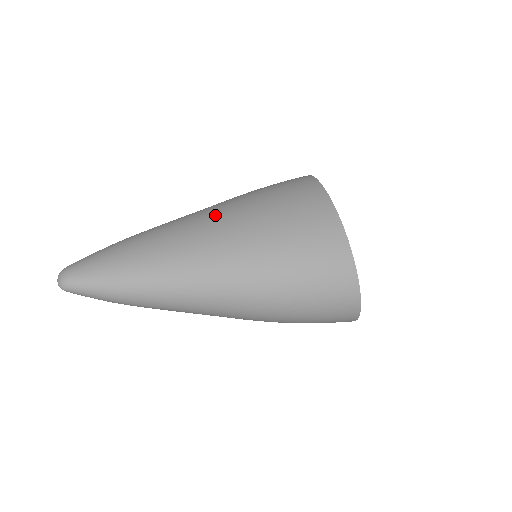
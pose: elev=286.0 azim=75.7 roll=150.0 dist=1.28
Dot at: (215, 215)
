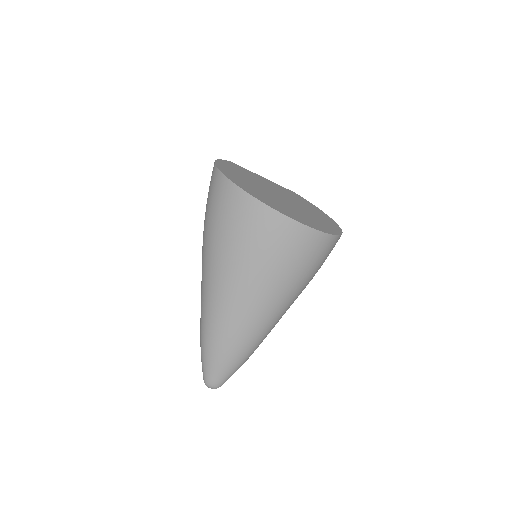
Dot at: (235, 292)
